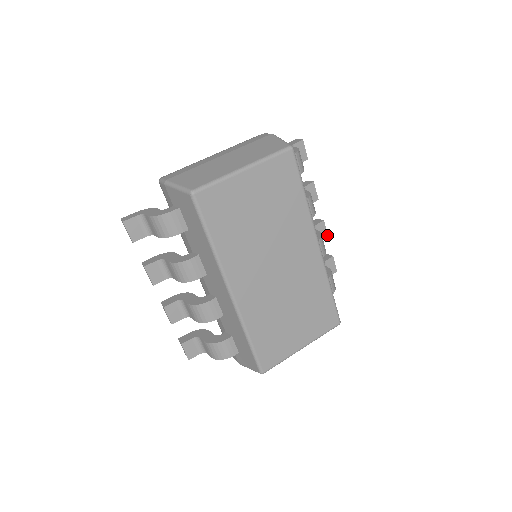
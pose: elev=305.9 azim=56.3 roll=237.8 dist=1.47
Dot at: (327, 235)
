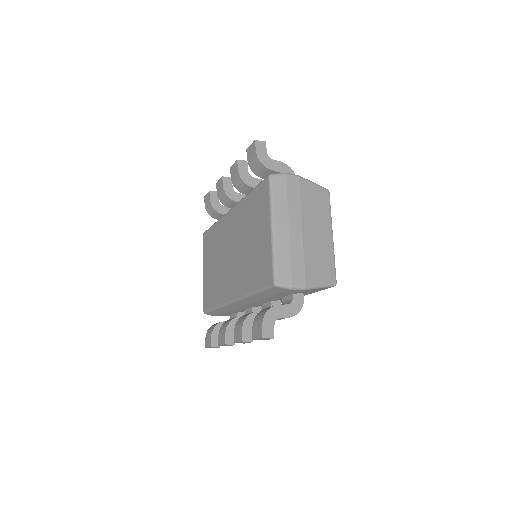
Dot at: occluded
